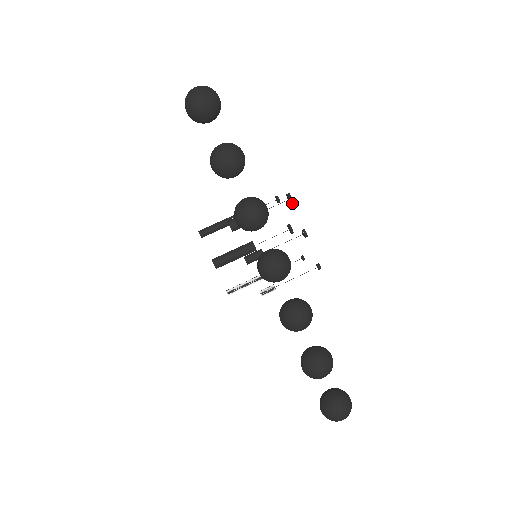
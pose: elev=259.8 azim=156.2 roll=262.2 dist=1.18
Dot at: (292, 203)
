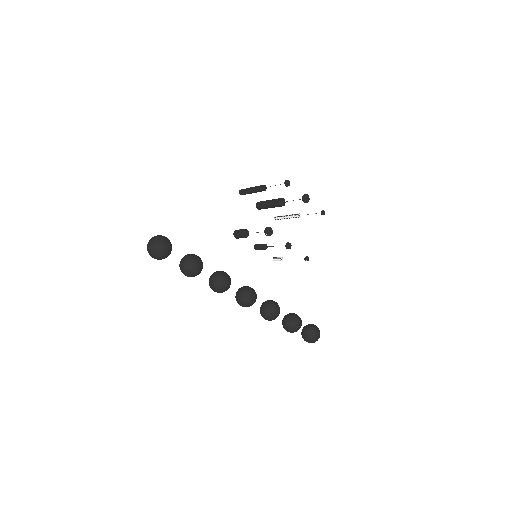
Dot at: occluded
